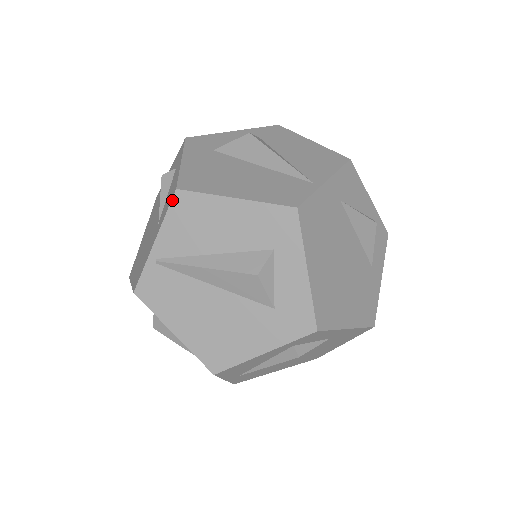
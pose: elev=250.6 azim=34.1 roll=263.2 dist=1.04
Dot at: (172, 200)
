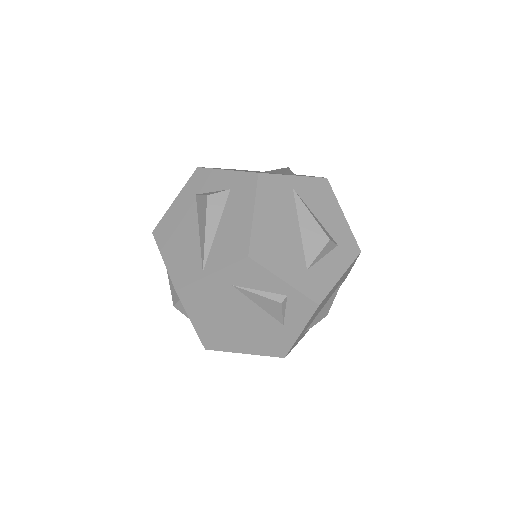
Dot at: occluded
